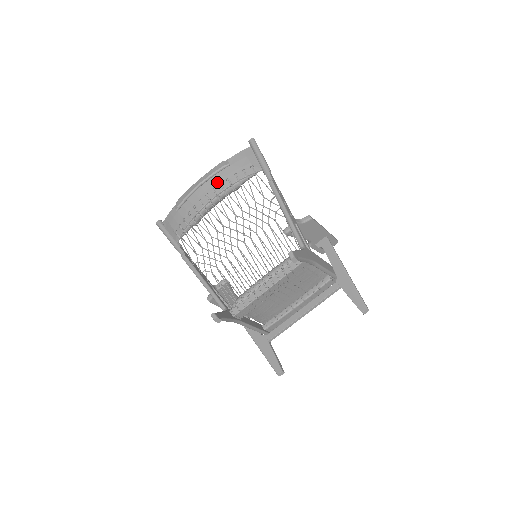
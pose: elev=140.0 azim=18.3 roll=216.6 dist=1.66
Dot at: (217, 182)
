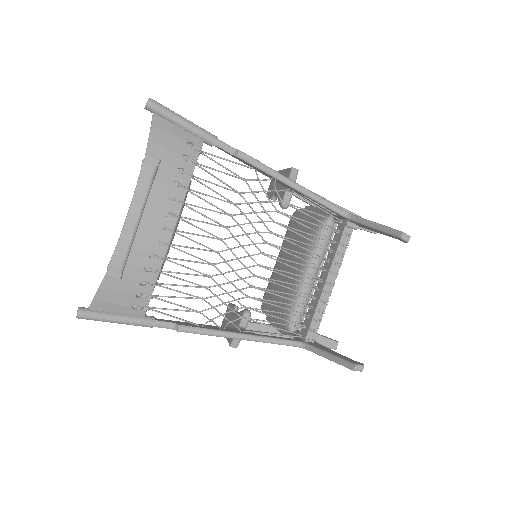
Dot at: (163, 198)
